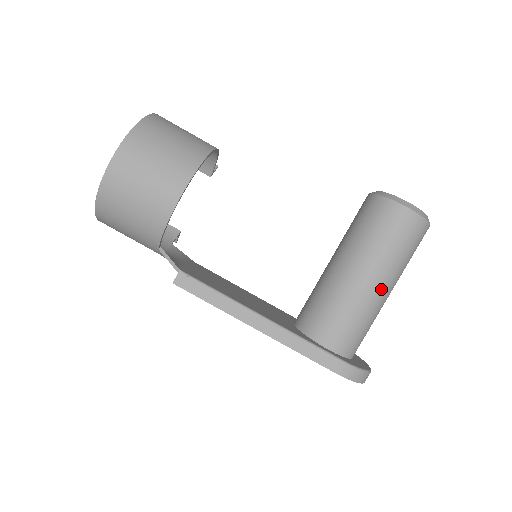
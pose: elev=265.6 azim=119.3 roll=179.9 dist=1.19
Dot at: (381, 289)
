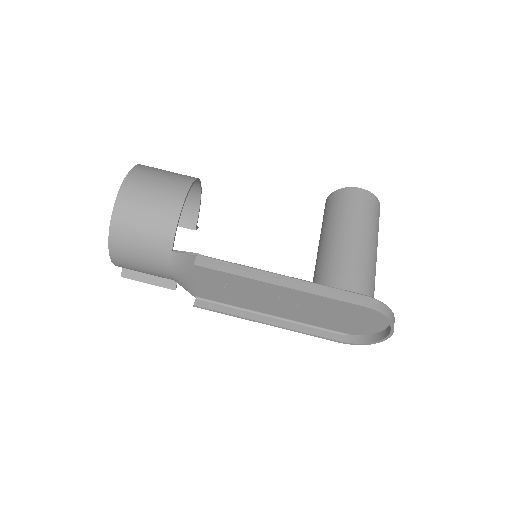
Dot at: (368, 244)
